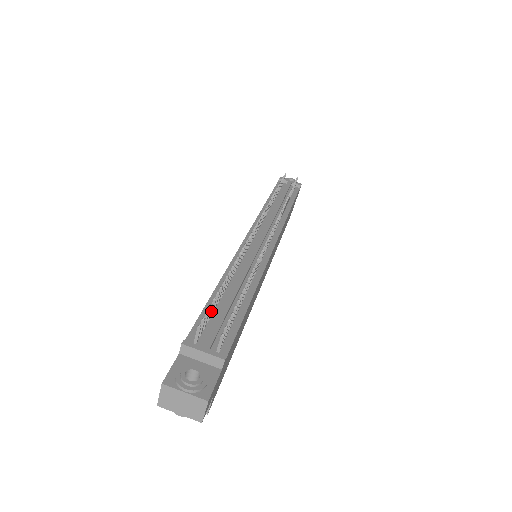
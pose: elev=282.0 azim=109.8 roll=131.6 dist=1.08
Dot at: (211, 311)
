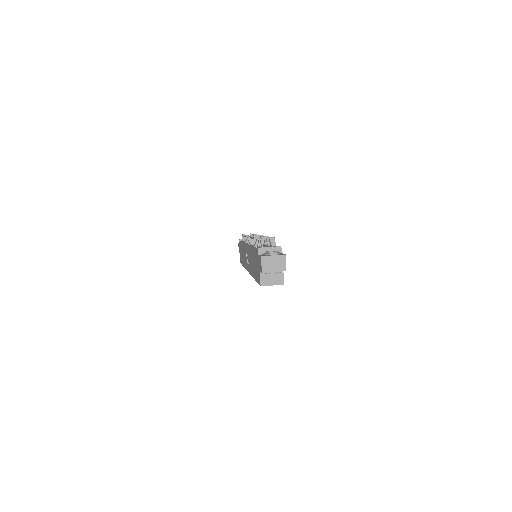
Dot at: (259, 246)
